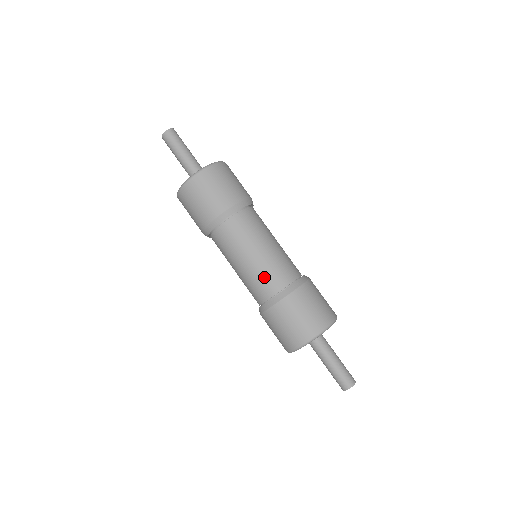
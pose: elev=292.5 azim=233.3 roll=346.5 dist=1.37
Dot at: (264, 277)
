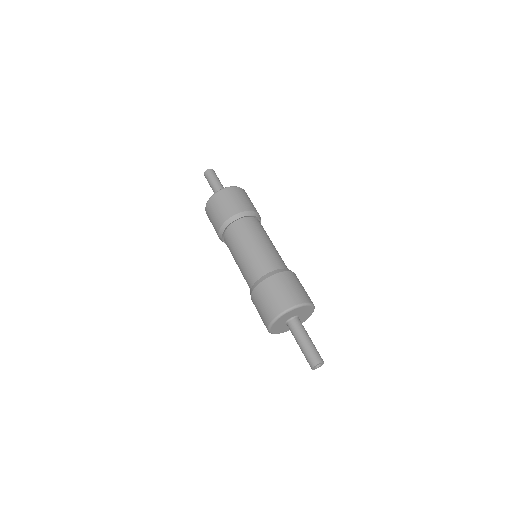
Dot at: (254, 265)
